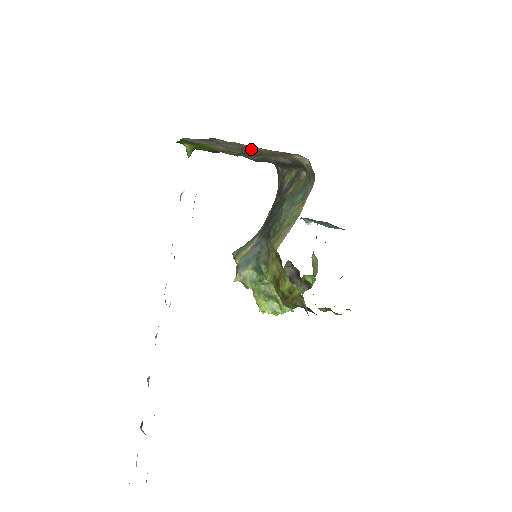
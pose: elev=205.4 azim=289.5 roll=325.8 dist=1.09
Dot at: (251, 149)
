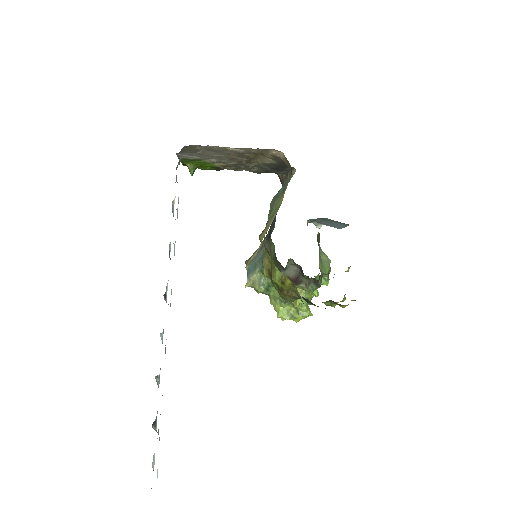
Dot at: (234, 154)
